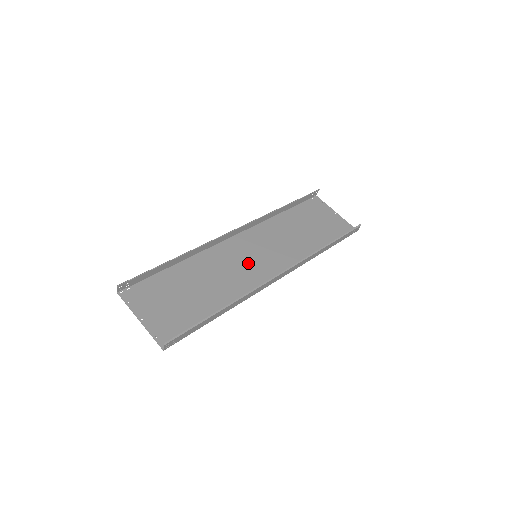
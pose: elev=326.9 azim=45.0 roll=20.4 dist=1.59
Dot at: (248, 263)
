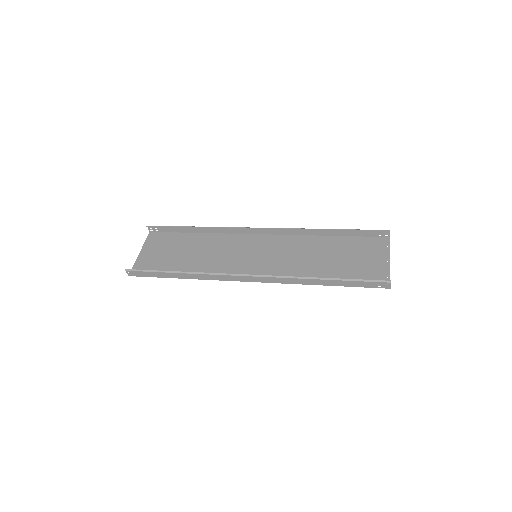
Dot at: (244, 258)
